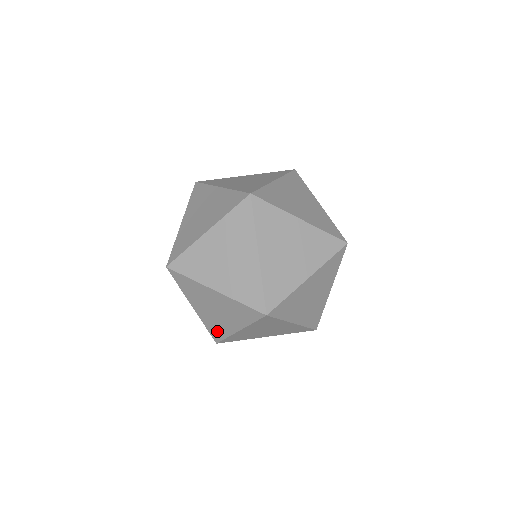
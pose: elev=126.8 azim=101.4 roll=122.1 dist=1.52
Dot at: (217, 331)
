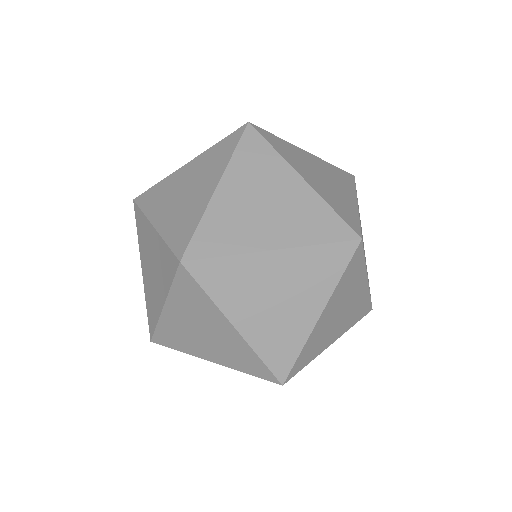
Dot at: (152, 313)
